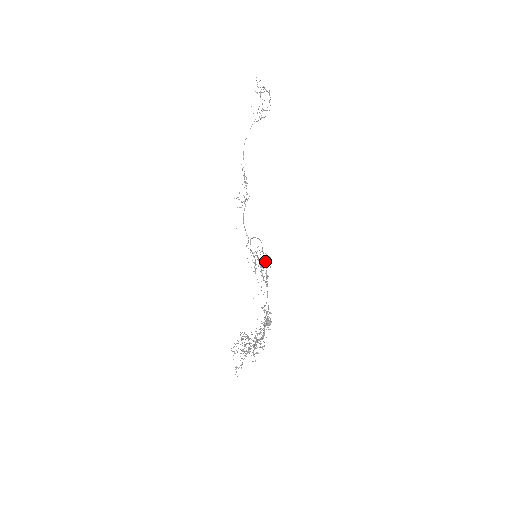
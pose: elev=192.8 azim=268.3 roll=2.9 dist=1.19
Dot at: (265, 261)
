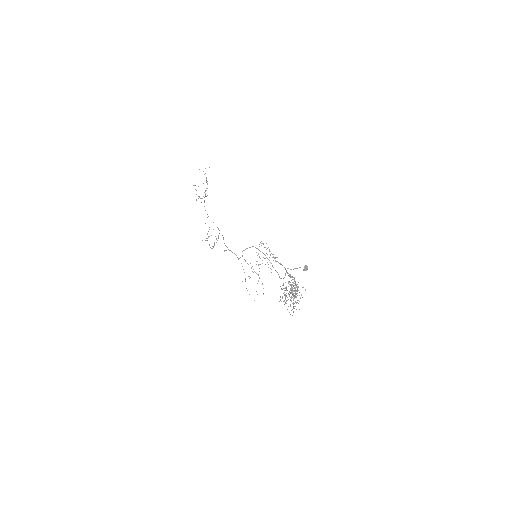
Dot at: occluded
